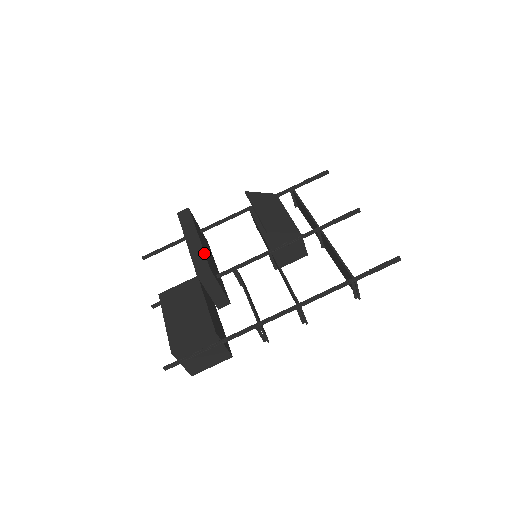
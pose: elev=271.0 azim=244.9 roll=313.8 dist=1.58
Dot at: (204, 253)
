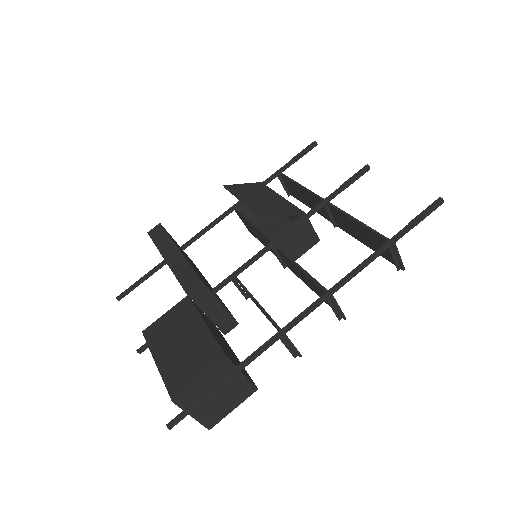
Dot at: (189, 264)
